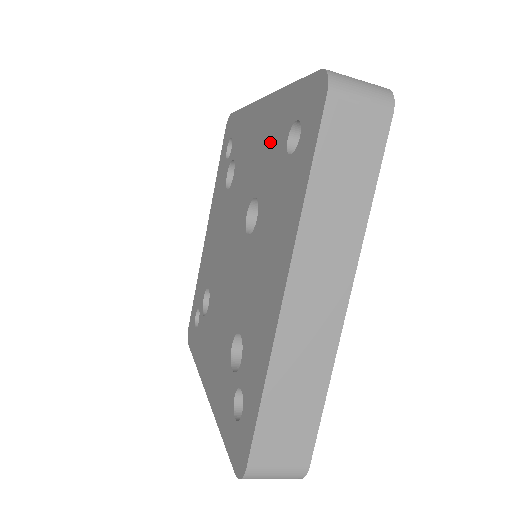
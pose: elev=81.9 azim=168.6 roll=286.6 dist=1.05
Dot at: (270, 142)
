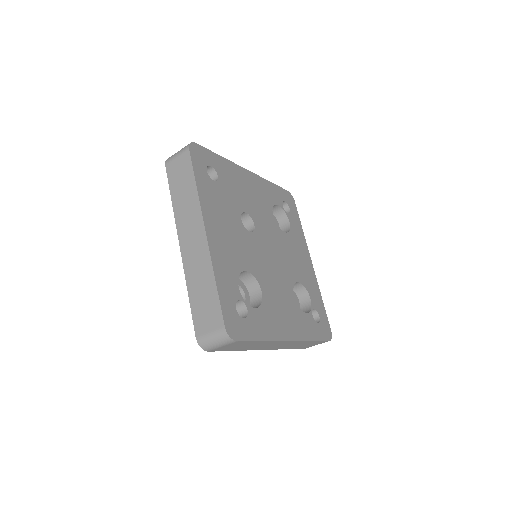
Dot at: occluded
